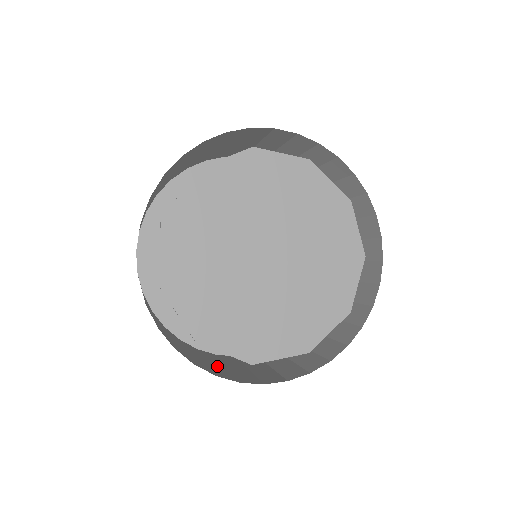
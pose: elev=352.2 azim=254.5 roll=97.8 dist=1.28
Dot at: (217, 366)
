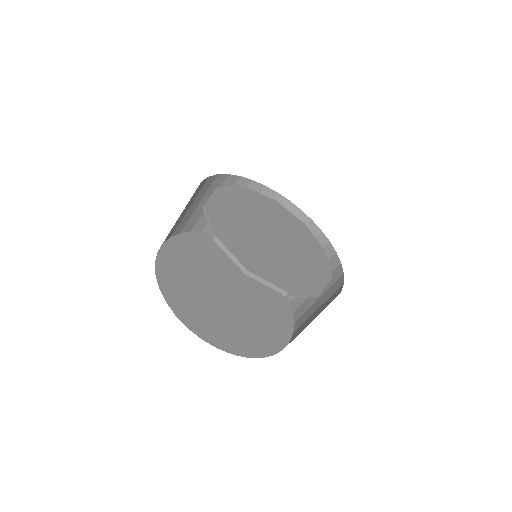
Dot at: occluded
